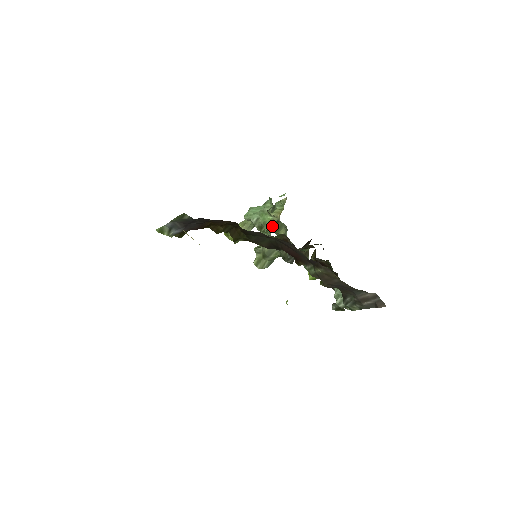
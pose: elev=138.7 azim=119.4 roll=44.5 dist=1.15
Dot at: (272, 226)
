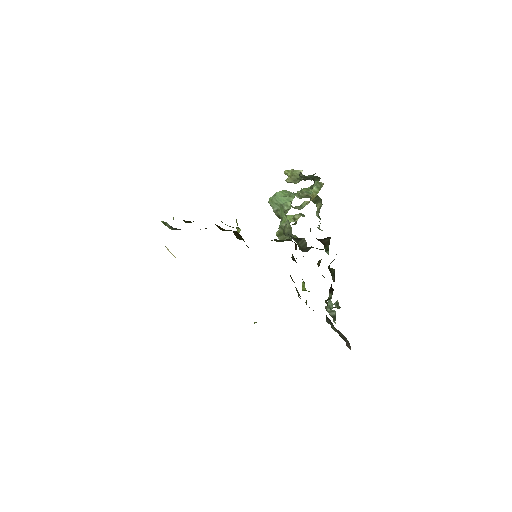
Dot at: occluded
